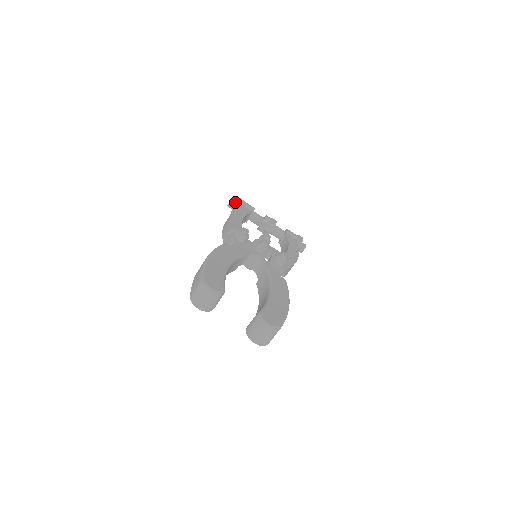
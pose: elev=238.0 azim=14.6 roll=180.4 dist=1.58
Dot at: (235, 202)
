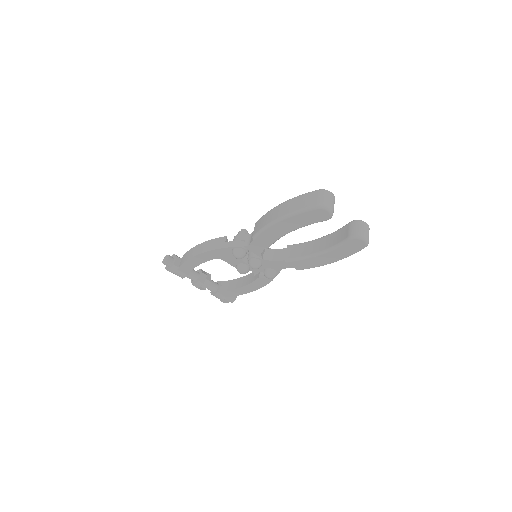
Dot at: (172, 257)
